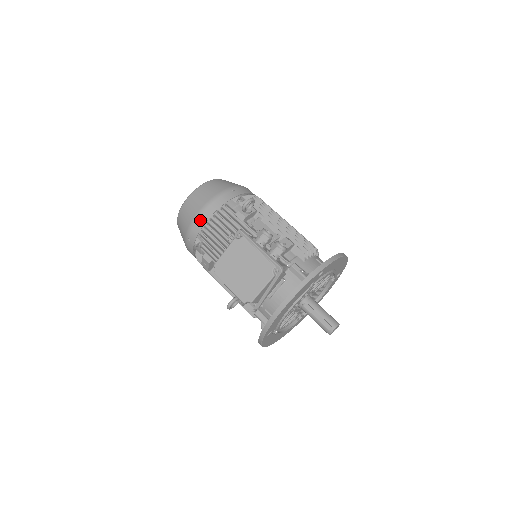
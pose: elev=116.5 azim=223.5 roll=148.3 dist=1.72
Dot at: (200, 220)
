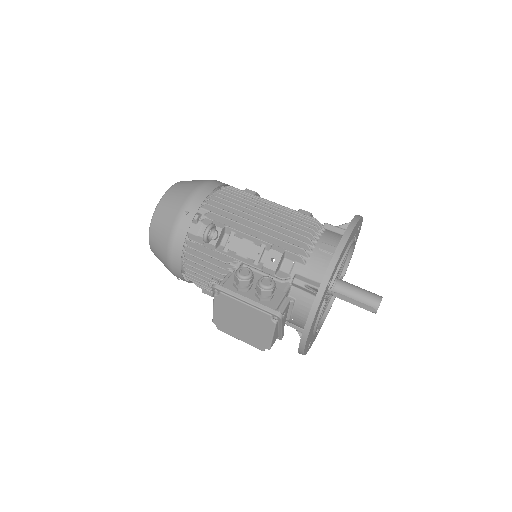
Dot at: (174, 264)
